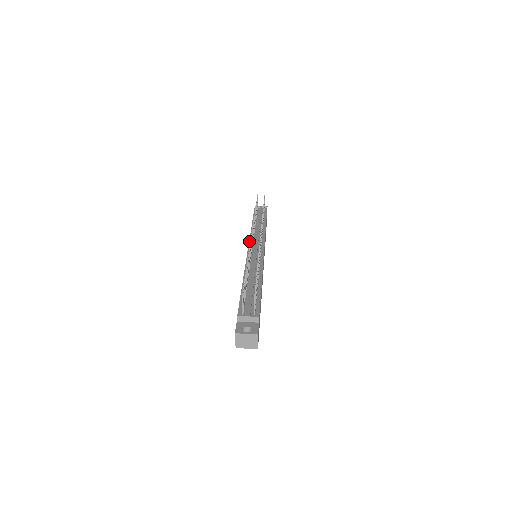
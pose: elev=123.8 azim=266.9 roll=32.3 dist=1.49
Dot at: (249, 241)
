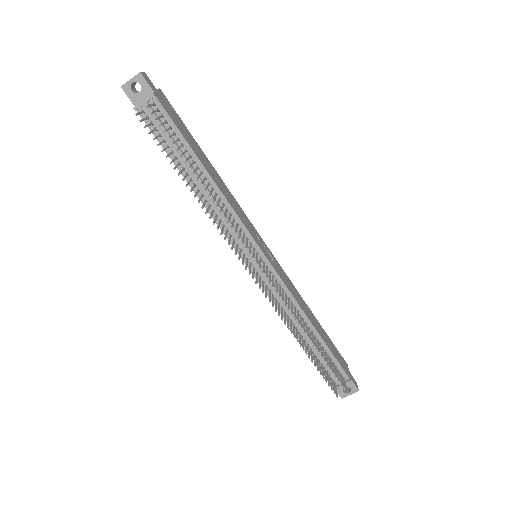
Dot at: occluded
